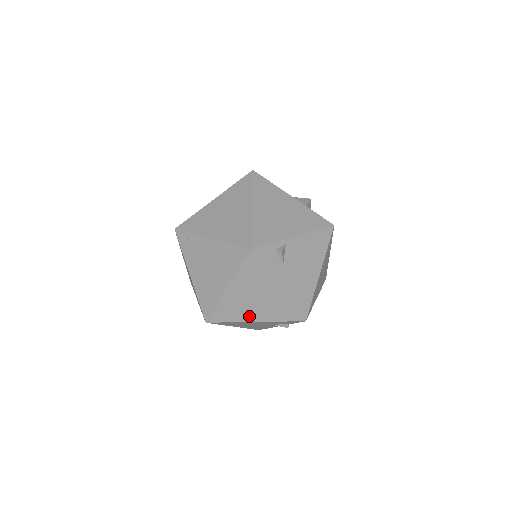
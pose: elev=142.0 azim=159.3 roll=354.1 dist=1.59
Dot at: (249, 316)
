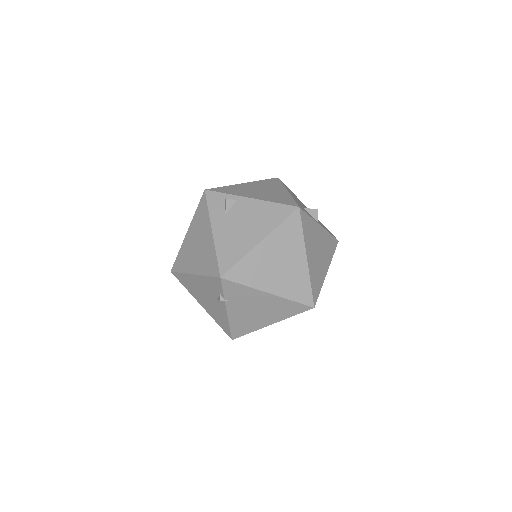
Dot at: (191, 266)
